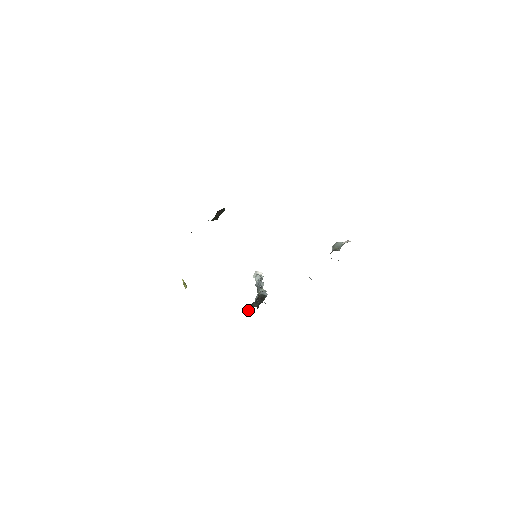
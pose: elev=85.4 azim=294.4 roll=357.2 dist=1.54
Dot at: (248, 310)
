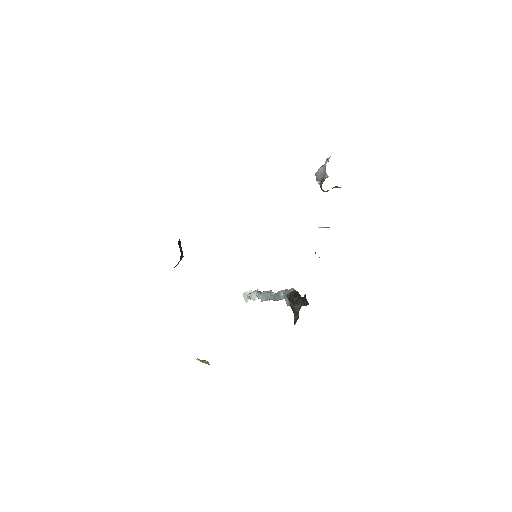
Dot at: (298, 317)
